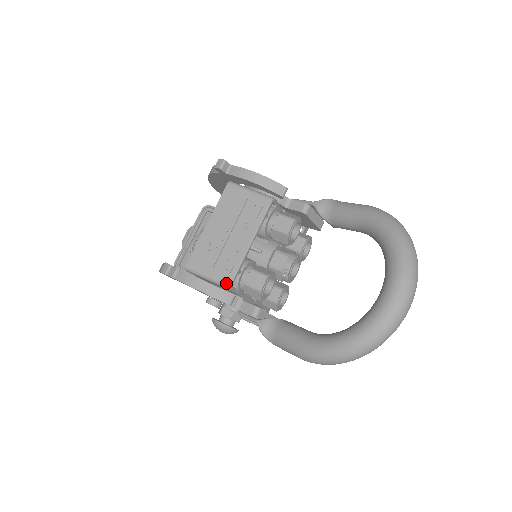
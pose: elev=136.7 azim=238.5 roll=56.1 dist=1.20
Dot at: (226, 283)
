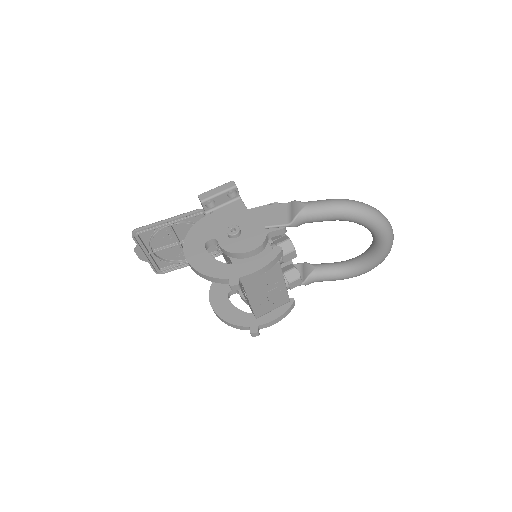
Dot at: (287, 303)
